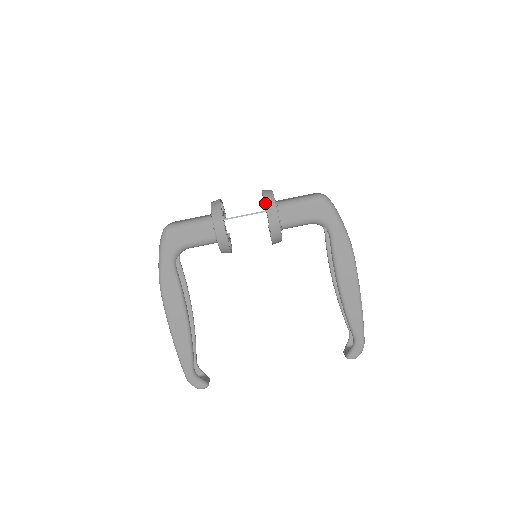
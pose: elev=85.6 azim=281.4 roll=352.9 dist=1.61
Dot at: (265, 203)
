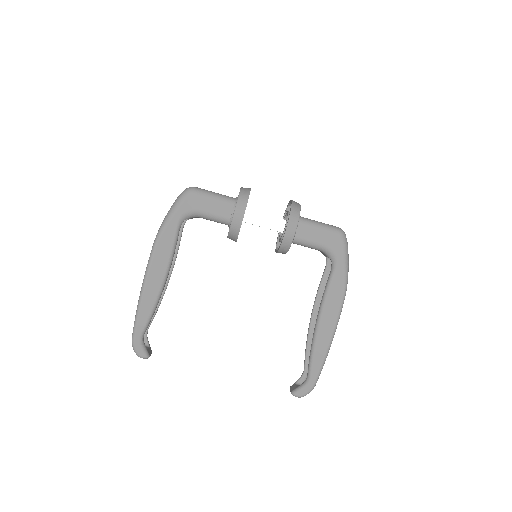
Dot at: (291, 210)
